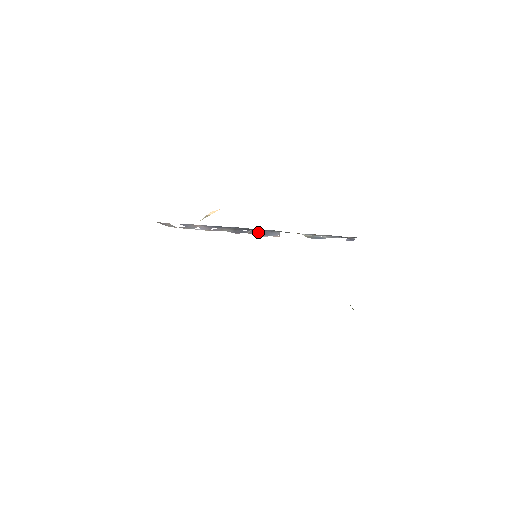
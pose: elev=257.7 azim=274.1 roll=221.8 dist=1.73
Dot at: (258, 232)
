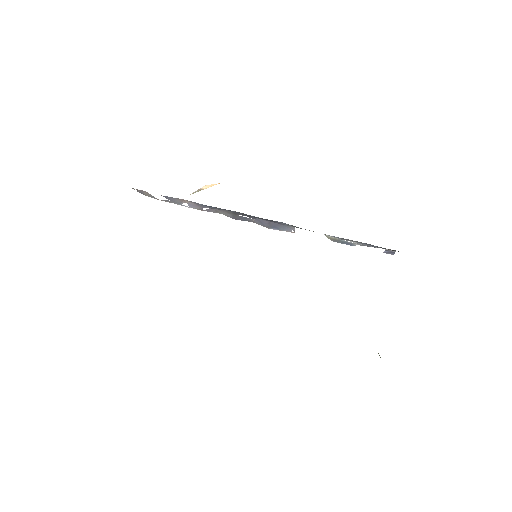
Dot at: (265, 222)
